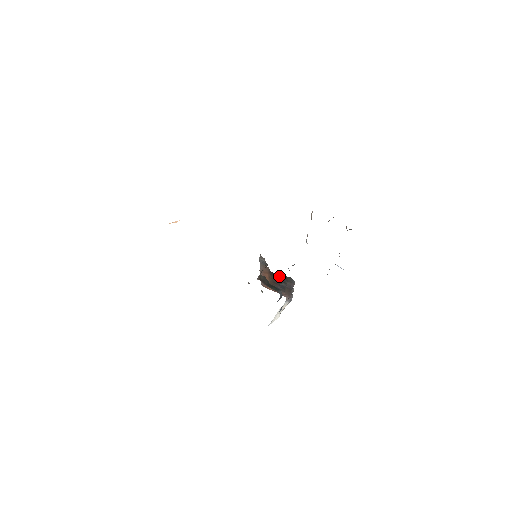
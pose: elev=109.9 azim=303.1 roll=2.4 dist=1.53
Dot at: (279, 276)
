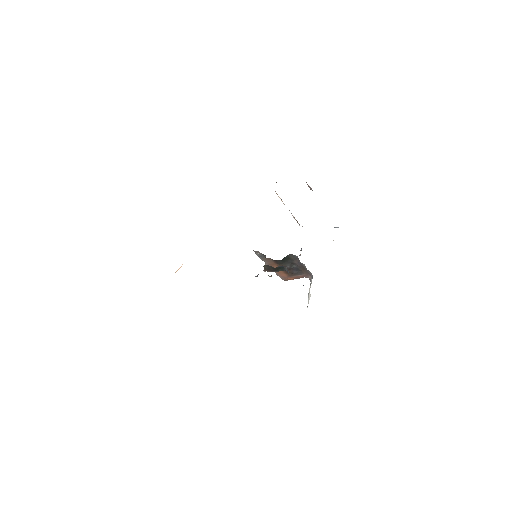
Dot at: (283, 260)
